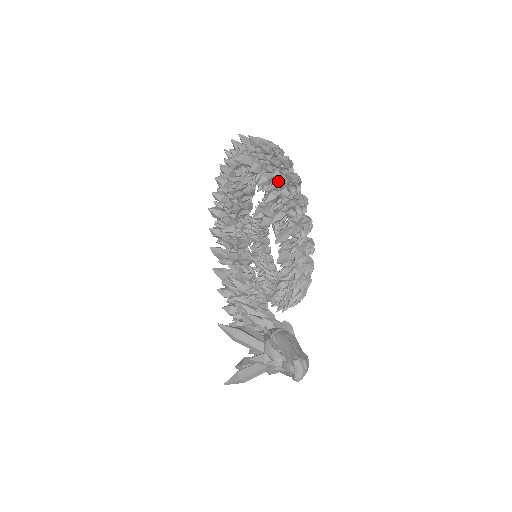
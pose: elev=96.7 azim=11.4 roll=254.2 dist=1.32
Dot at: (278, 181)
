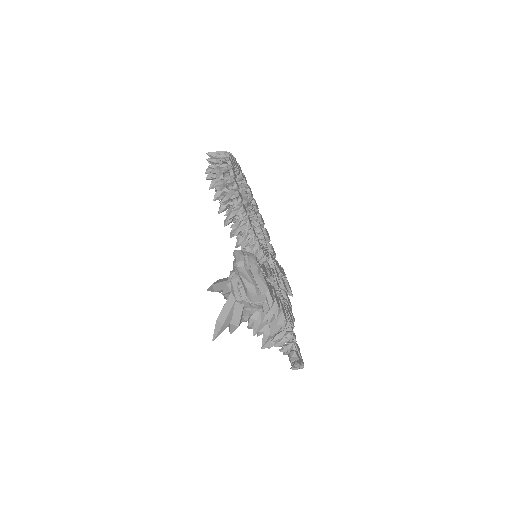
Dot at: (208, 152)
